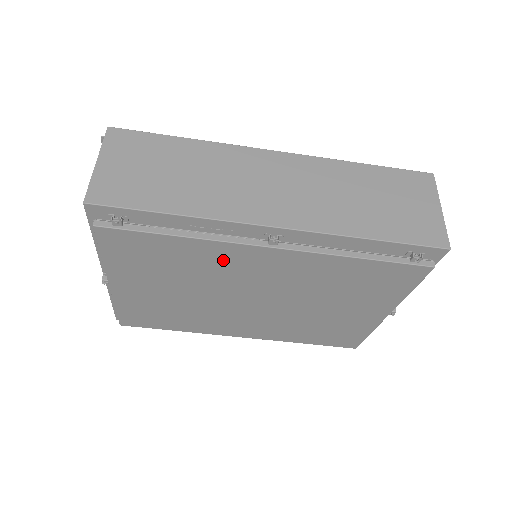
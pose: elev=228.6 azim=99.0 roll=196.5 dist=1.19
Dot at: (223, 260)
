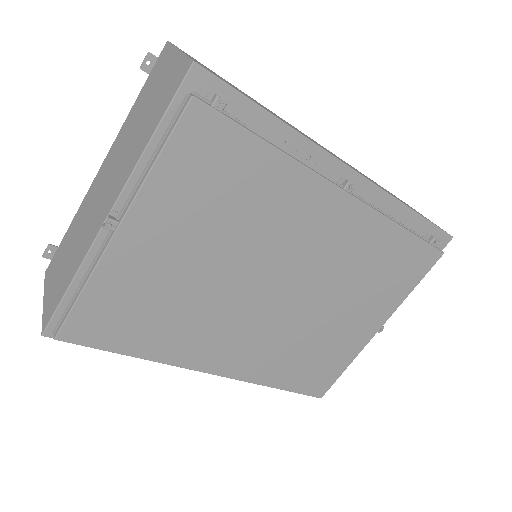
Dot at: (292, 204)
